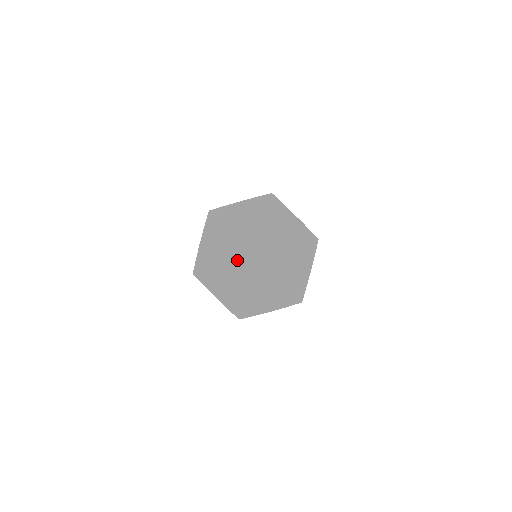
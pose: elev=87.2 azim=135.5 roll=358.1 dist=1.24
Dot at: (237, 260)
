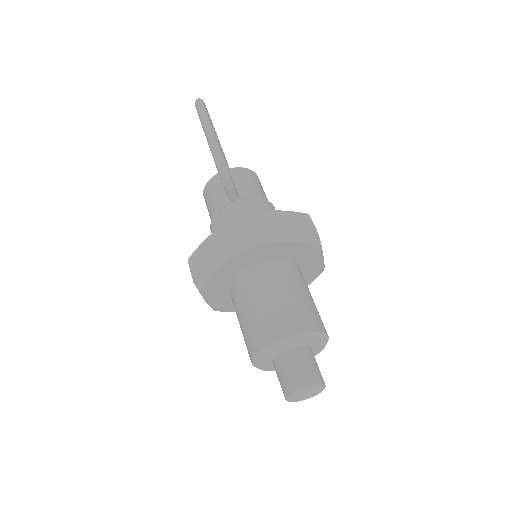
Dot at: (296, 396)
